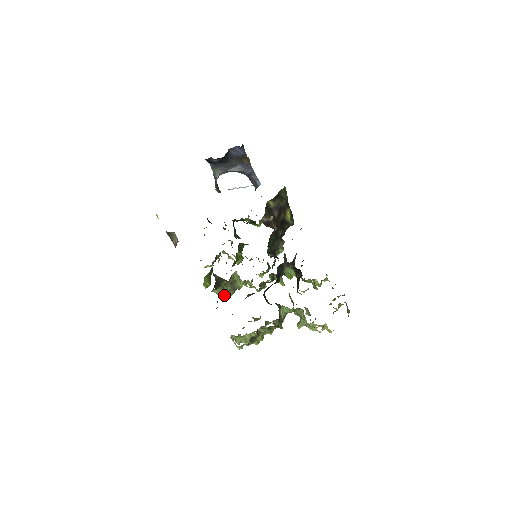
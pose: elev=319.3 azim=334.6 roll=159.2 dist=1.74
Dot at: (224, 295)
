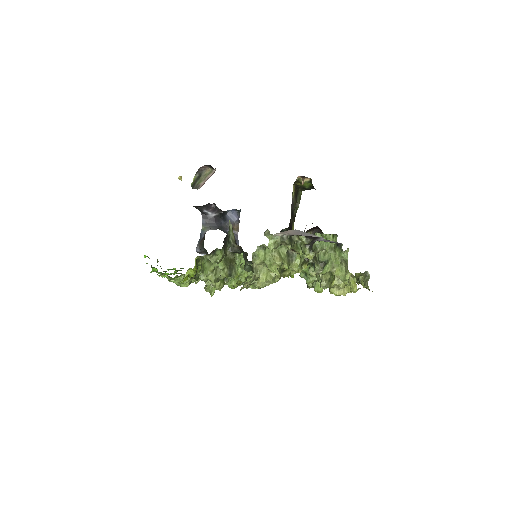
Dot at: (216, 276)
